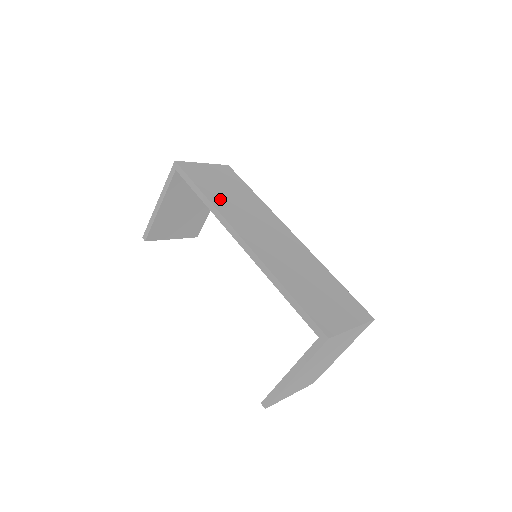
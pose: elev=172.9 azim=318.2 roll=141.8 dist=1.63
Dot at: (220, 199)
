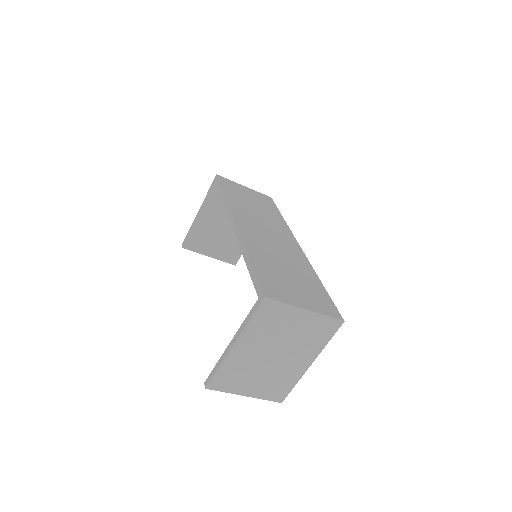
Dot at: (238, 202)
